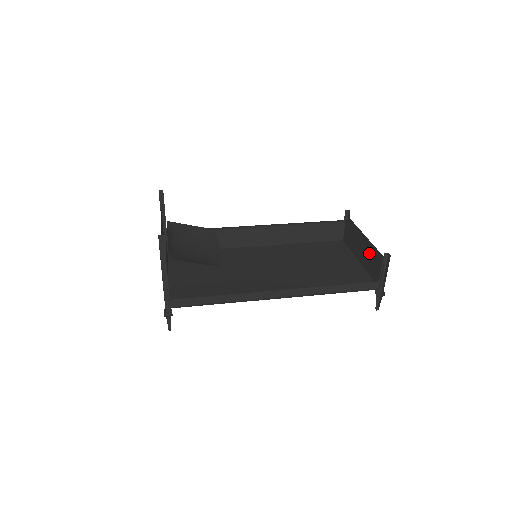
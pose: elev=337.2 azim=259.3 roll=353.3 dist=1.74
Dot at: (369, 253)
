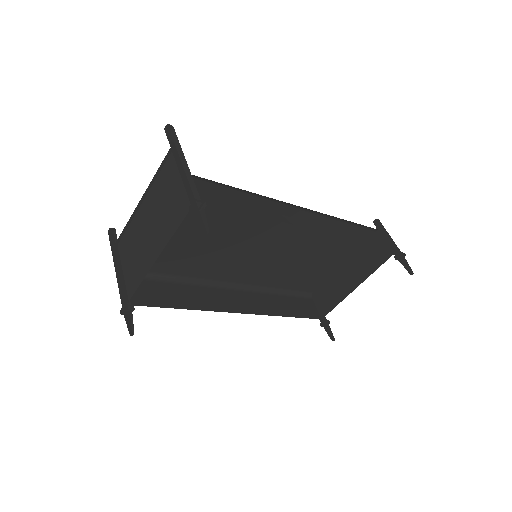
Dot at: (359, 257)
